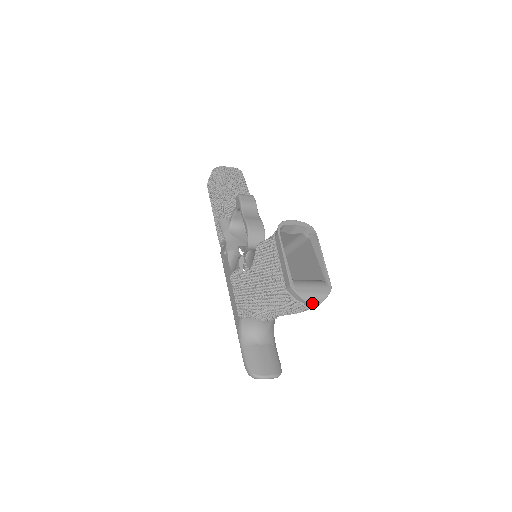
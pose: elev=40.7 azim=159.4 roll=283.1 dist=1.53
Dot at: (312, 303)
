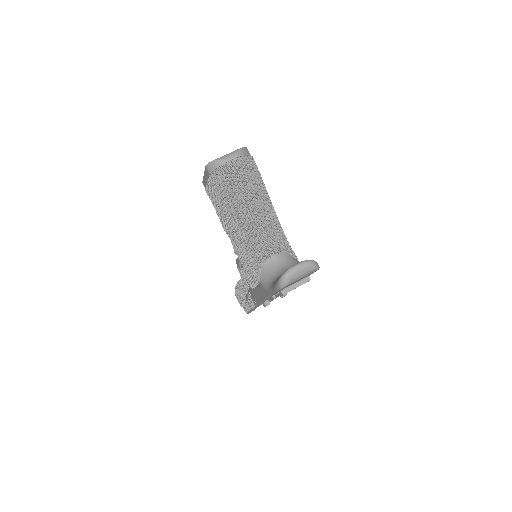
Dot at: (231, 158)
